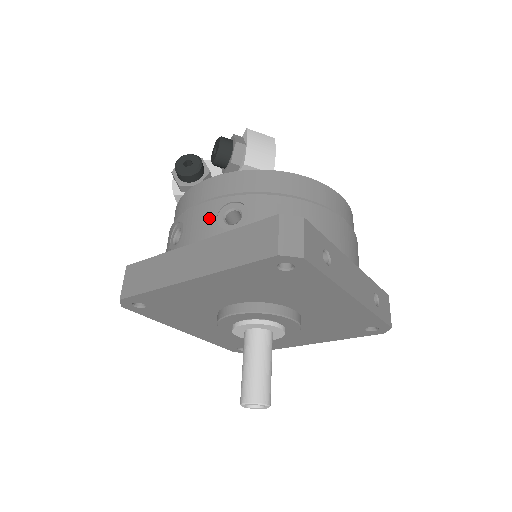
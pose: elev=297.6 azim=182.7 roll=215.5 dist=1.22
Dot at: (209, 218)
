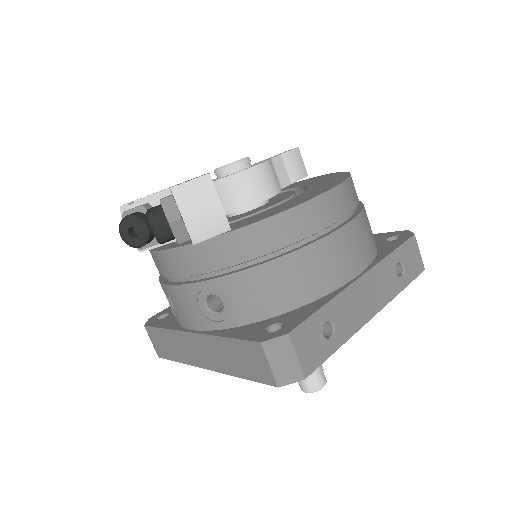
Dot at: (191, 307)
